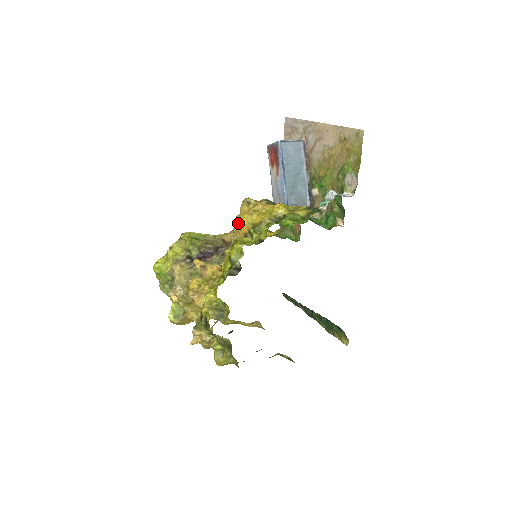
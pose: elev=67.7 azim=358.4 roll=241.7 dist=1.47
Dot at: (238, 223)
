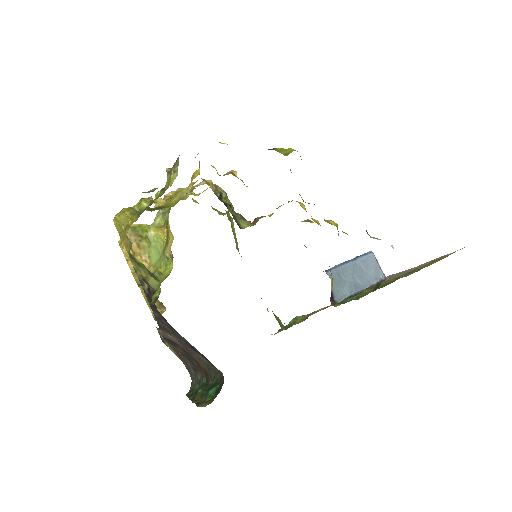
Dot at: (291, 201)
